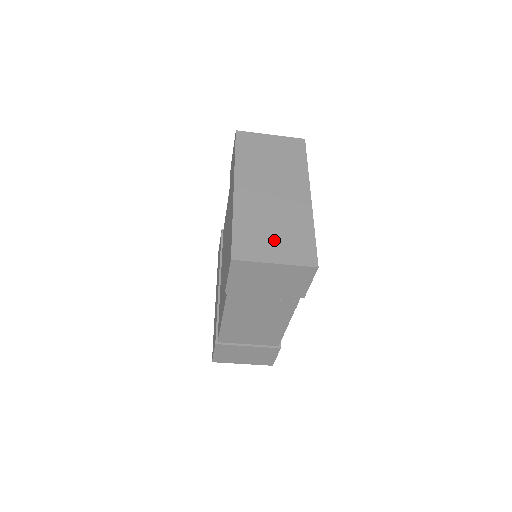
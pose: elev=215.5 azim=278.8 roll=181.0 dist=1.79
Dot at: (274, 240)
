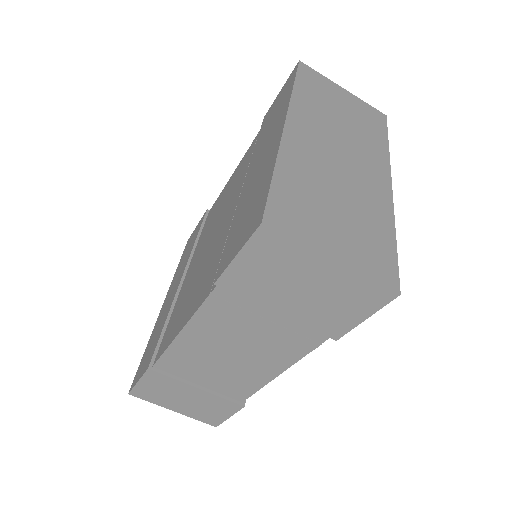
Dot at: (336, 222)
